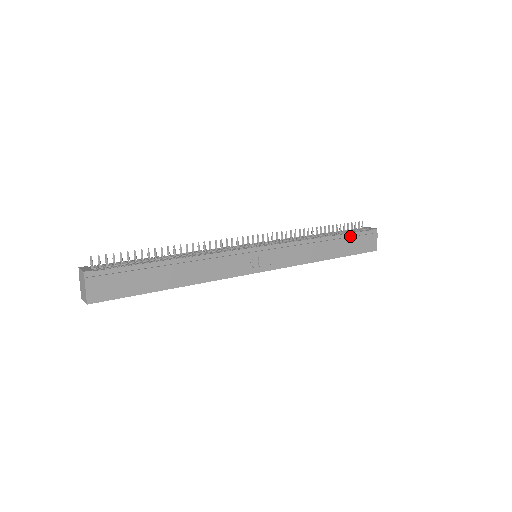
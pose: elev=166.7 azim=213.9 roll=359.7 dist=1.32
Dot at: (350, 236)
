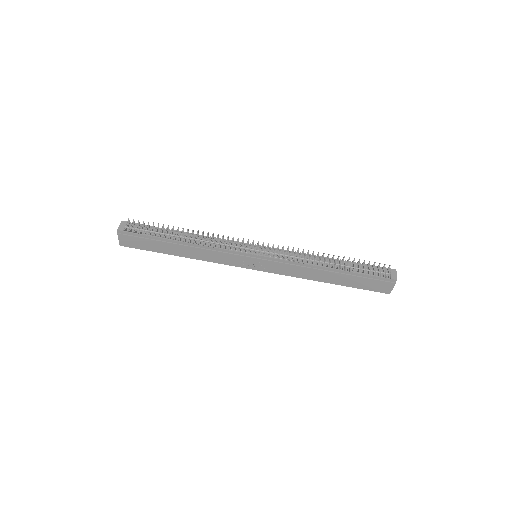
Dot at: (358, 275)
